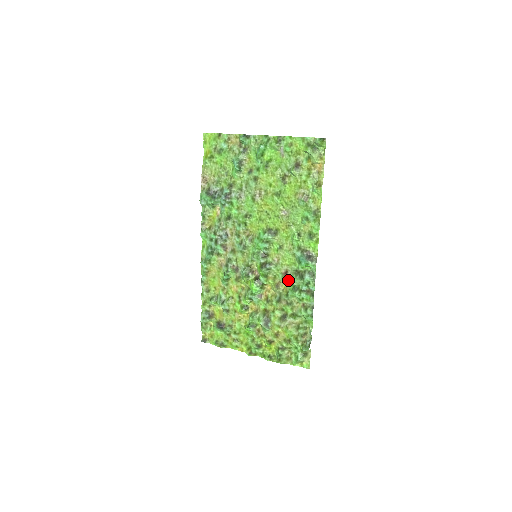
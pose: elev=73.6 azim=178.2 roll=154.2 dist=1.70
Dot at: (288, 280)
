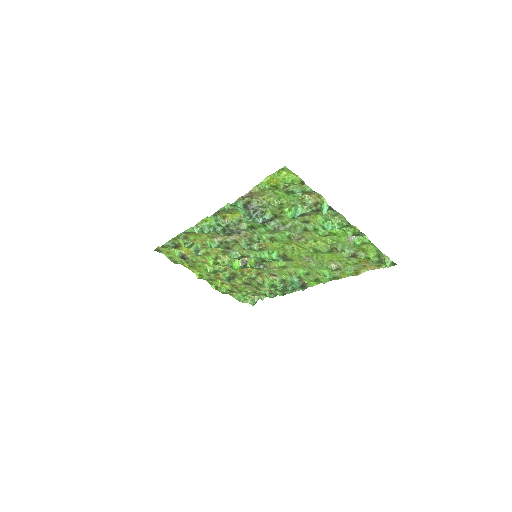
Dot at: (272, 281)
